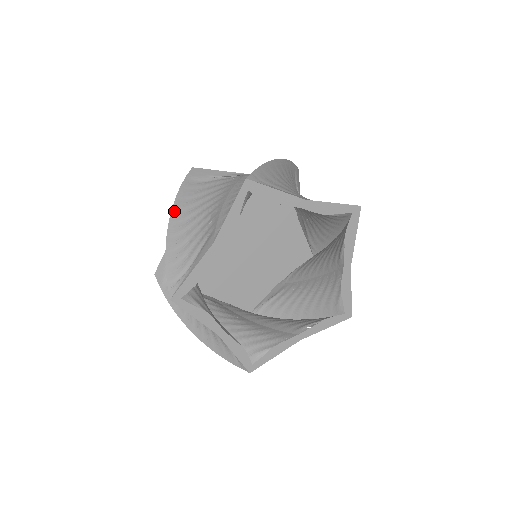
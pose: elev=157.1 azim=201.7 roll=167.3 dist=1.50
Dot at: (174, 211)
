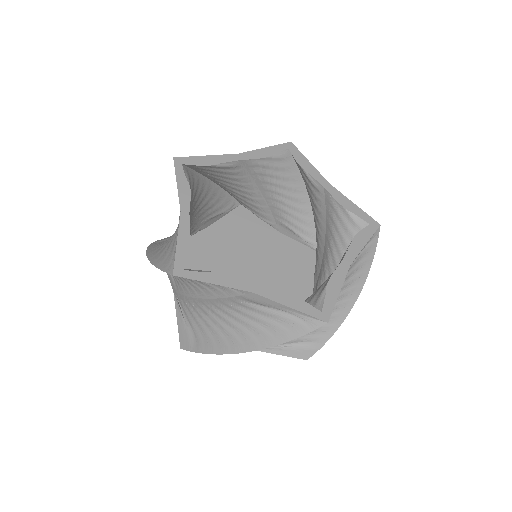
Dot at: (148, 252)
